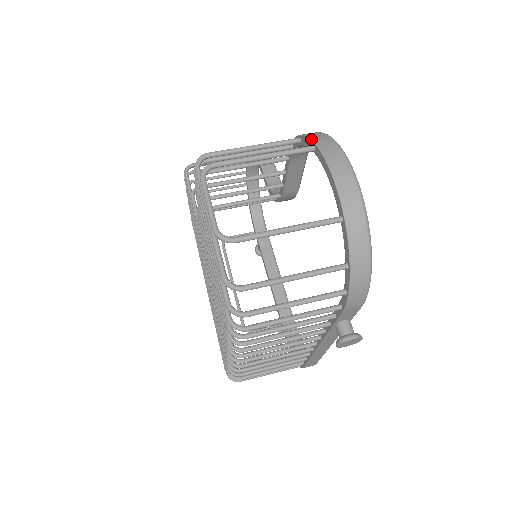
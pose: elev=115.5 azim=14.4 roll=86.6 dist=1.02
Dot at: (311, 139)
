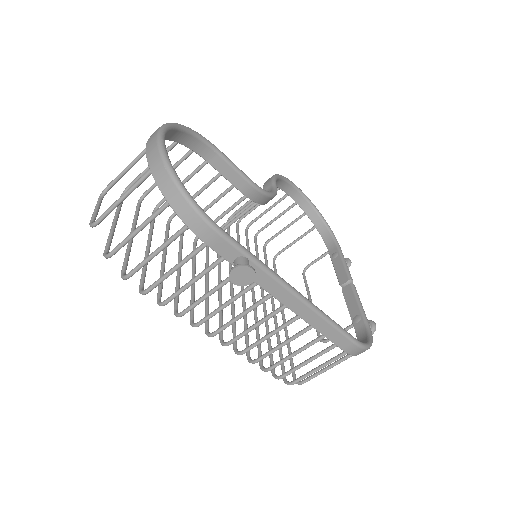
Dot at: occluded
